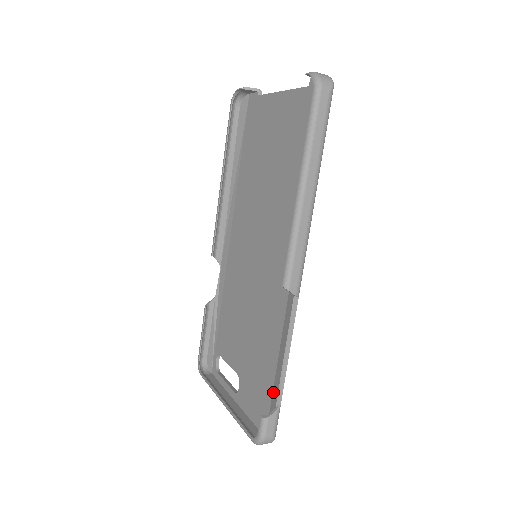
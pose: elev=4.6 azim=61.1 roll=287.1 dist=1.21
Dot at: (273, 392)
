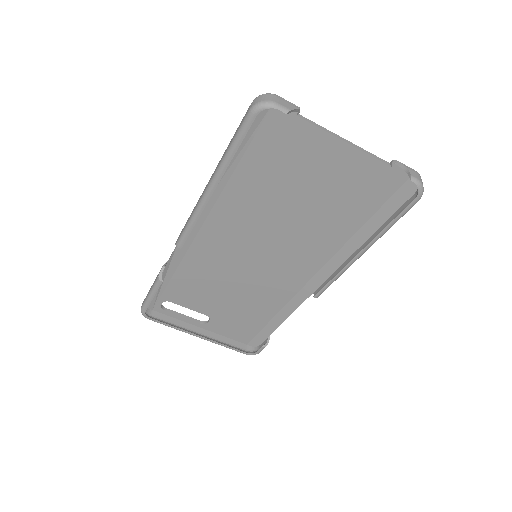
Dot at: (264, 329)
